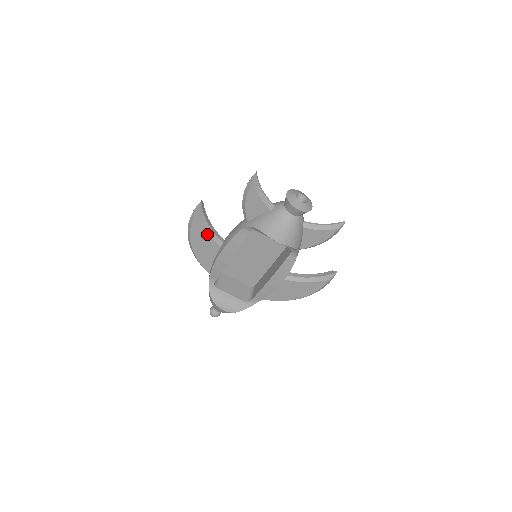
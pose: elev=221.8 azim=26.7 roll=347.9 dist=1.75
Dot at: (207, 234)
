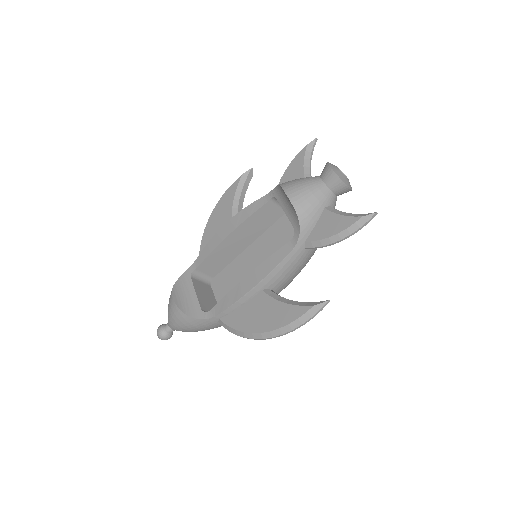
Dot at: (231, 204)
